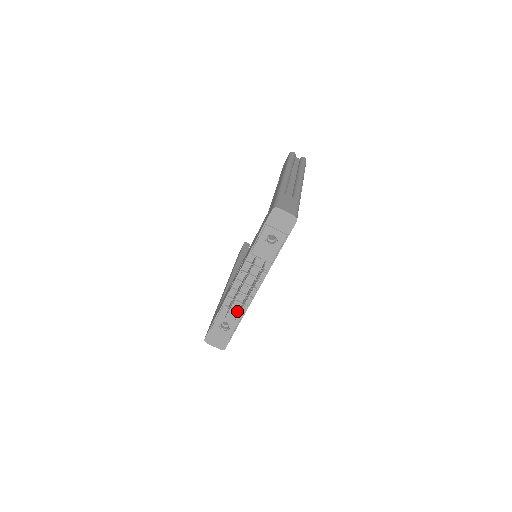
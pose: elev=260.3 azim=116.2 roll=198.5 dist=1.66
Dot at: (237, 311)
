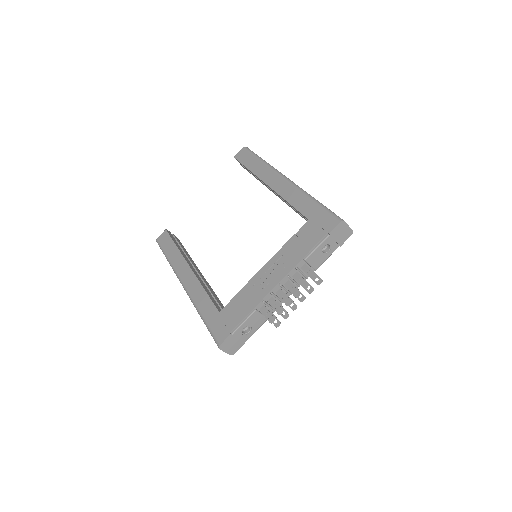
Dot at: occluded
